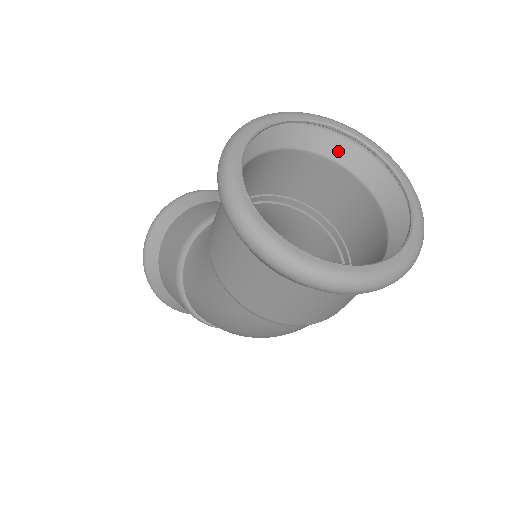
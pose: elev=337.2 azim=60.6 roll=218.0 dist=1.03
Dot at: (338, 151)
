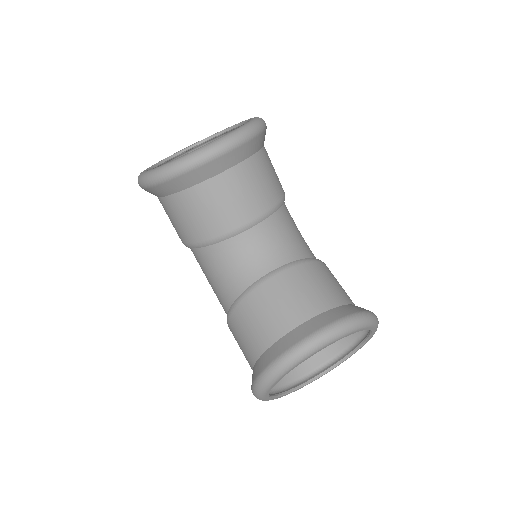
Dot at: occluded
